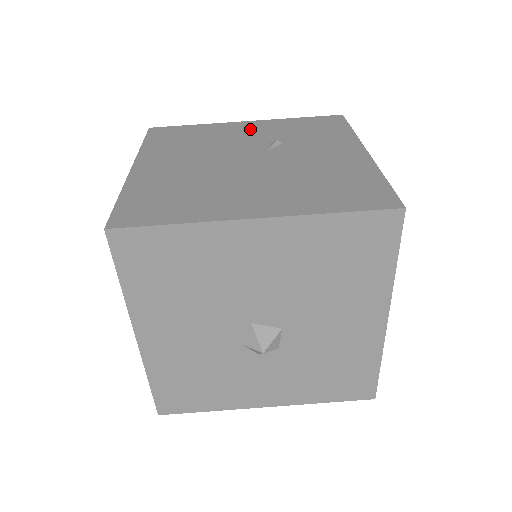
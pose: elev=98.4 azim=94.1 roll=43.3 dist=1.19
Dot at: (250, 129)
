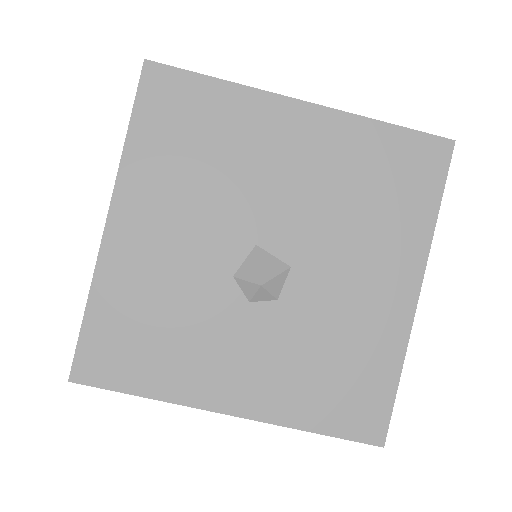
Dot at: occluded
